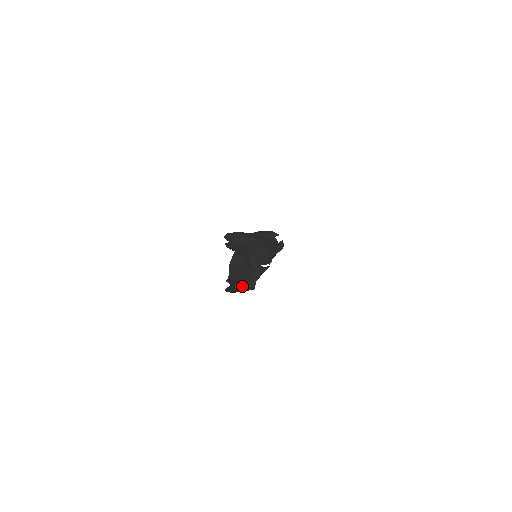
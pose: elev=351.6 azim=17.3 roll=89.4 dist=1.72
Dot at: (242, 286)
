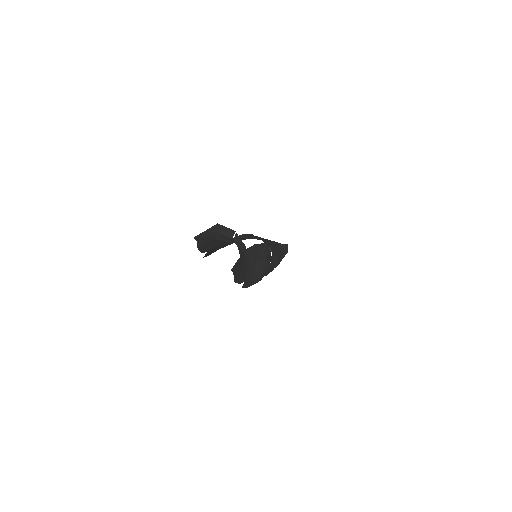
Dot at: (241, 262)
